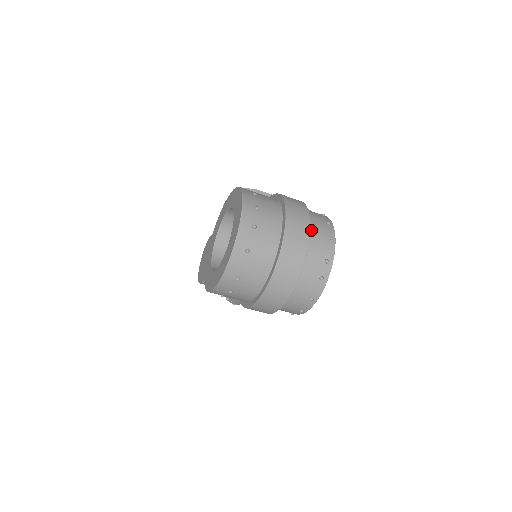
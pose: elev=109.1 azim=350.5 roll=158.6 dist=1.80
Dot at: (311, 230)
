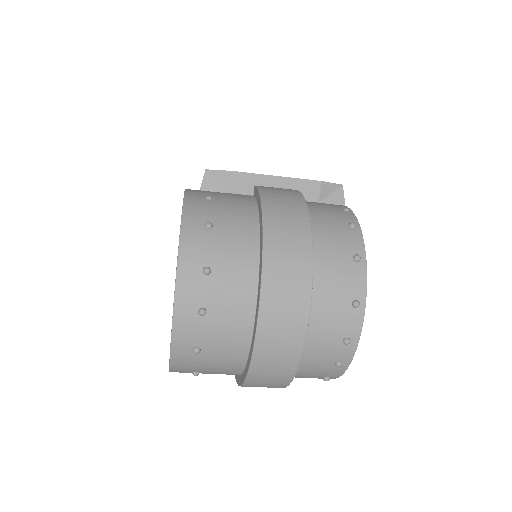
Dot at: (317, 290)
